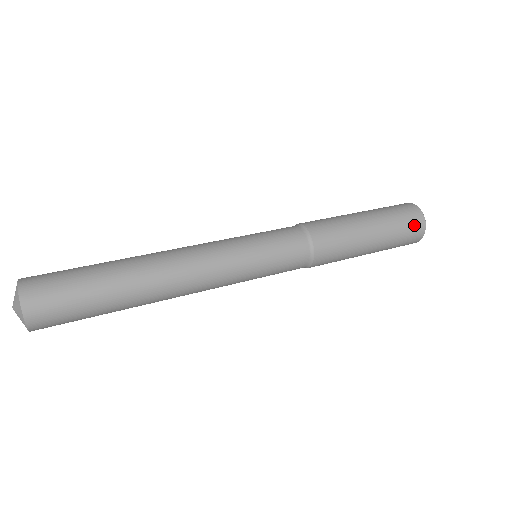
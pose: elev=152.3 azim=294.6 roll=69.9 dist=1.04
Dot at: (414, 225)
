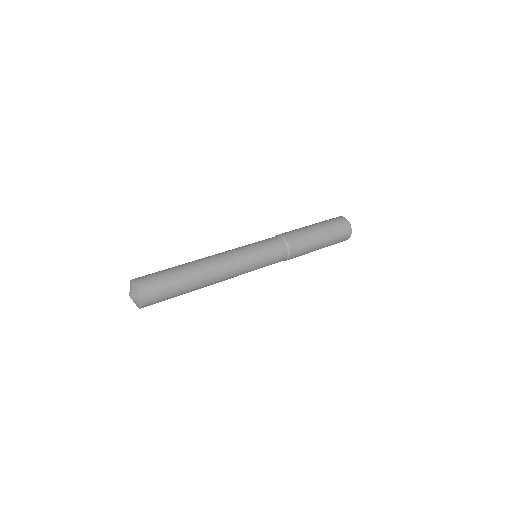
Dot at: (345, 235)
